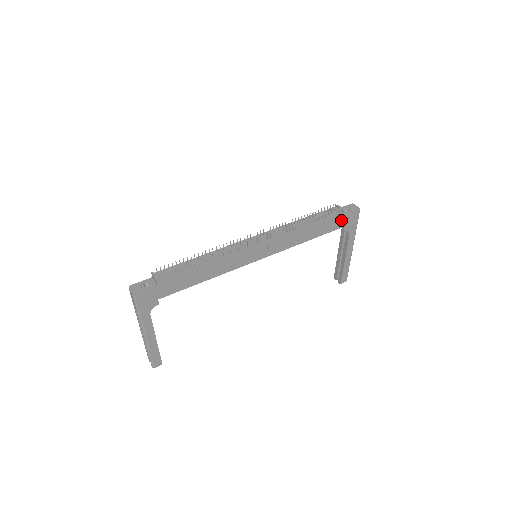
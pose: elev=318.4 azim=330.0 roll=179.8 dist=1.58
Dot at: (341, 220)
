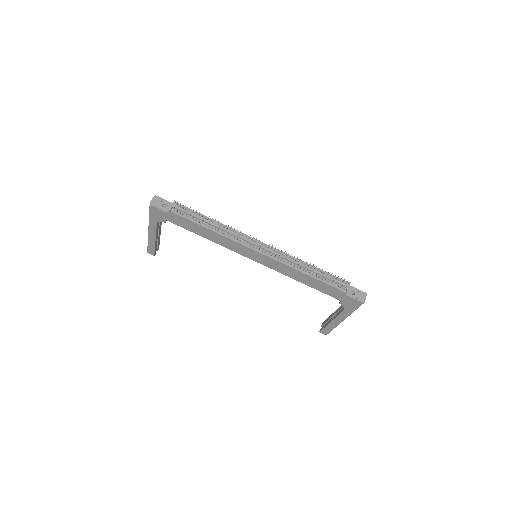
Dot at: (341, 295)
